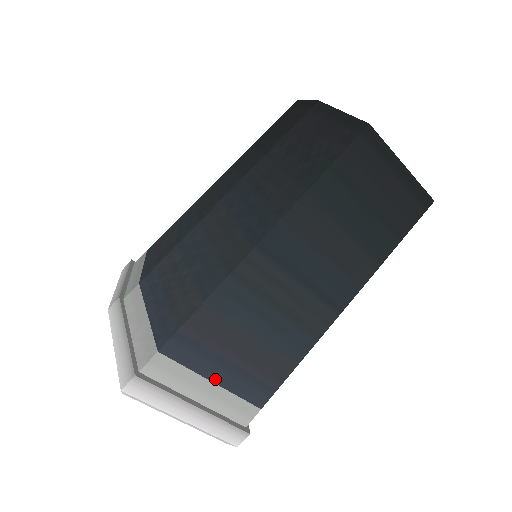
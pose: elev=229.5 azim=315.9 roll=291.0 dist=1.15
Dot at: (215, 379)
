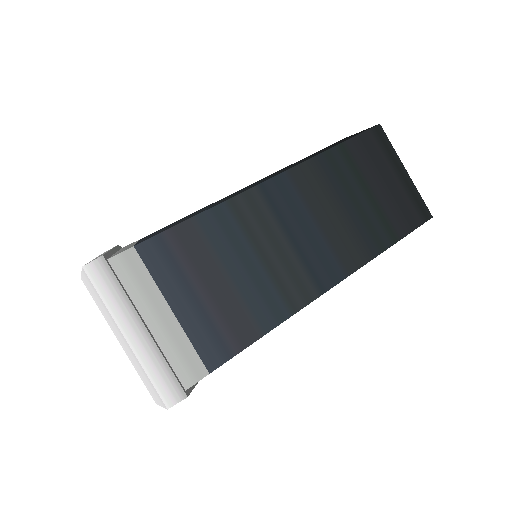
Dot at: (175, 307)
